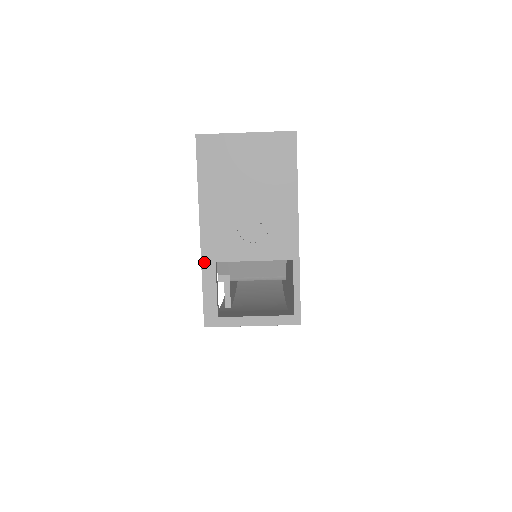
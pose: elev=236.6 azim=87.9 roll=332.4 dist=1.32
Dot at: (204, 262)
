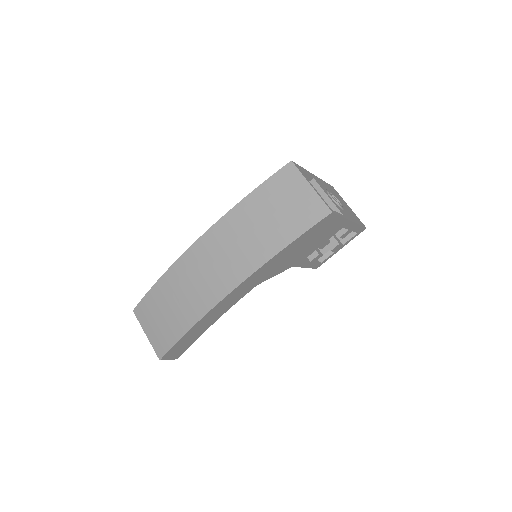
Dot at: (309, 172)
